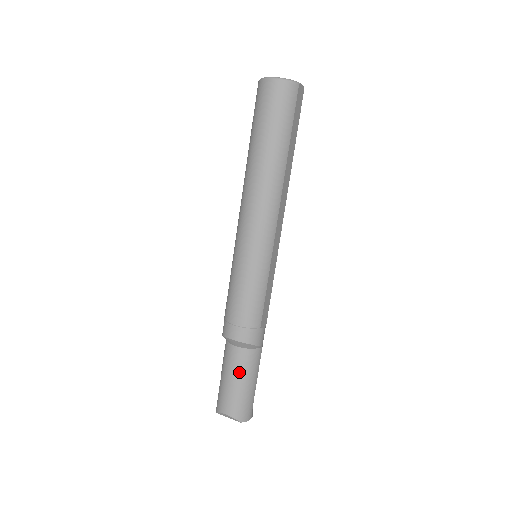
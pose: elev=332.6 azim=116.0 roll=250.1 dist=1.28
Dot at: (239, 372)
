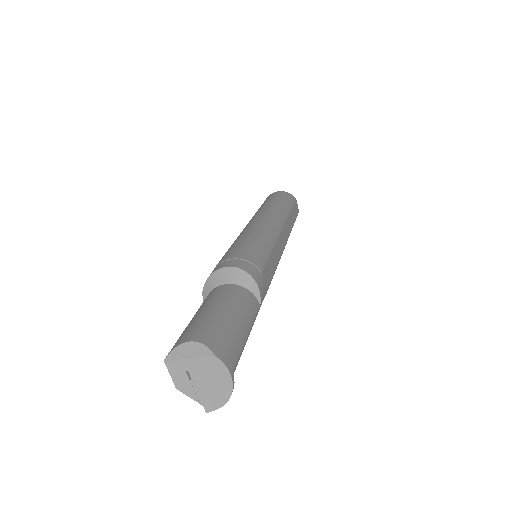
Dot at: (225, 301)
